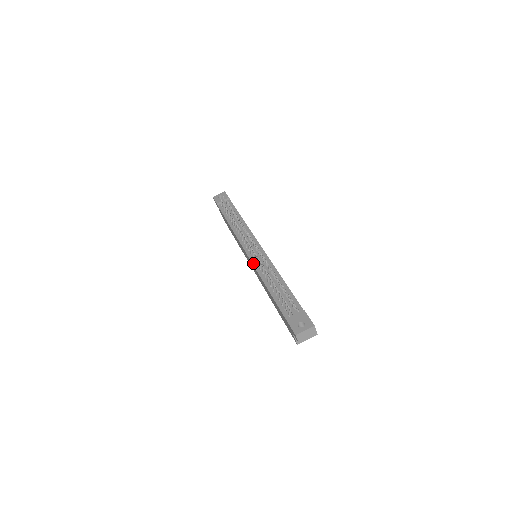
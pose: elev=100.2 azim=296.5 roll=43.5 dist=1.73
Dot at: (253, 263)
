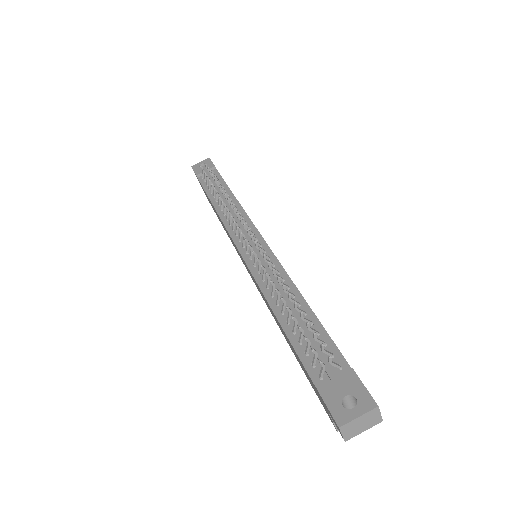
Dot at: (251, 269)
